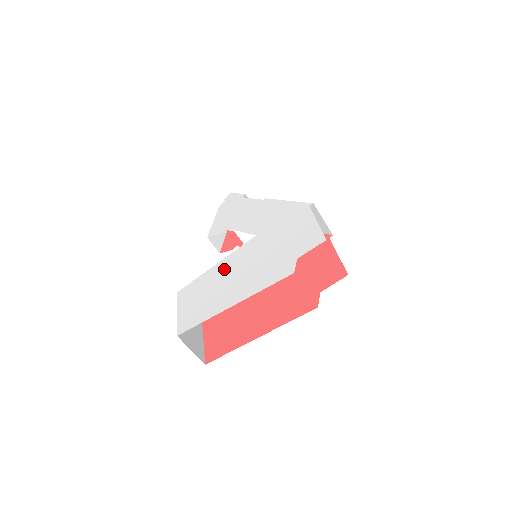
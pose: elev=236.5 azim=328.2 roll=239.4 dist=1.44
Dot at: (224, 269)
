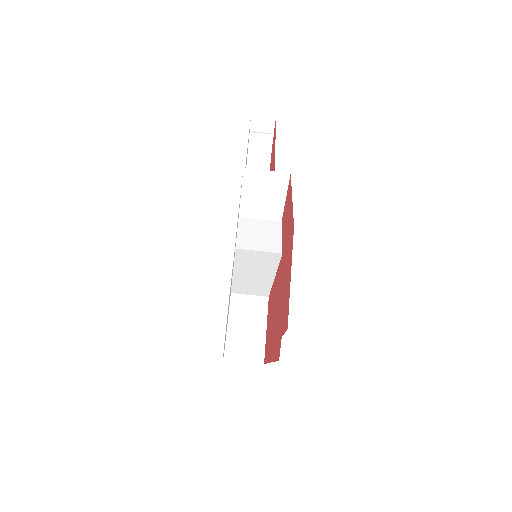
Dot at: occluded
